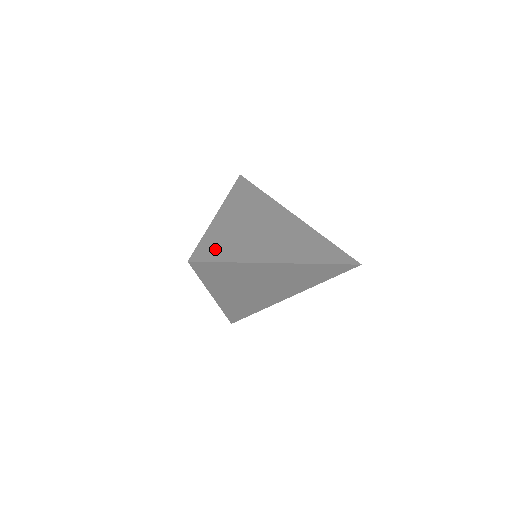
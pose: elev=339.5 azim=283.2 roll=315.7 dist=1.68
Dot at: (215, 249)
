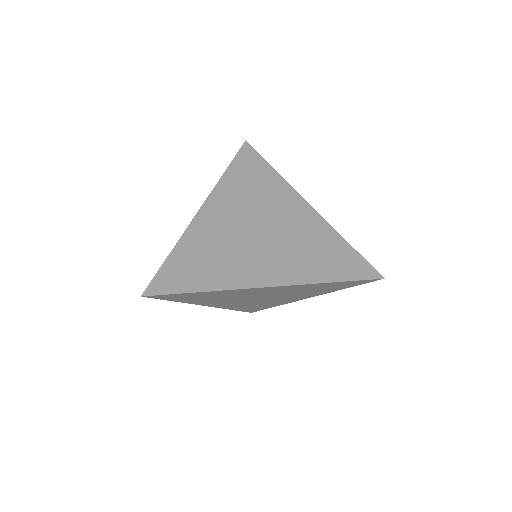
Dot at: (180, 273)
